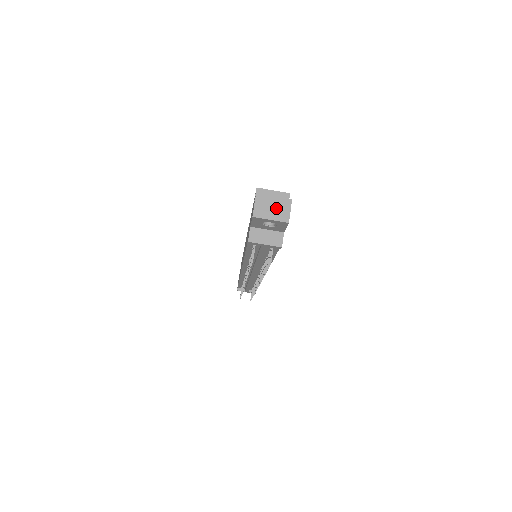
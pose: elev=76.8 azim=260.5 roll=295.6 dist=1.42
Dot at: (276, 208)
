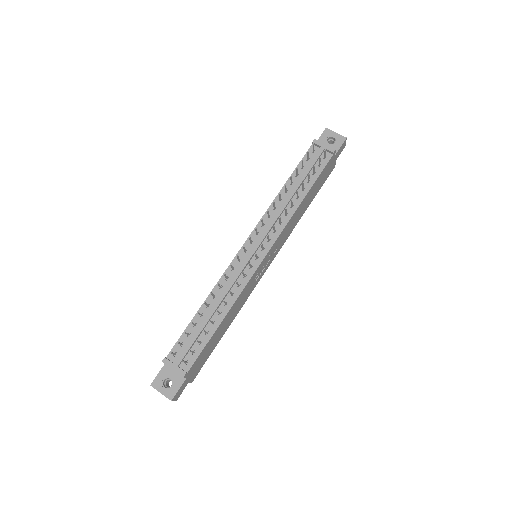
Dot at: occluded
